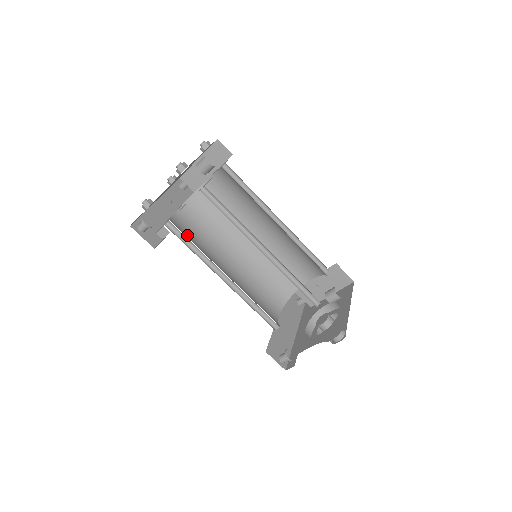
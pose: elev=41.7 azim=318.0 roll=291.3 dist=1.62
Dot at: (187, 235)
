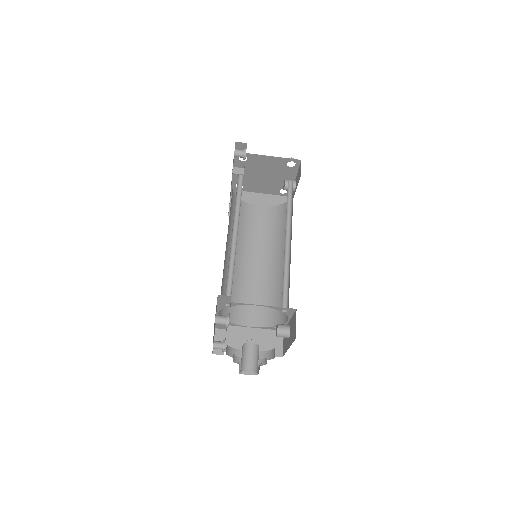
Dot at: occluded
